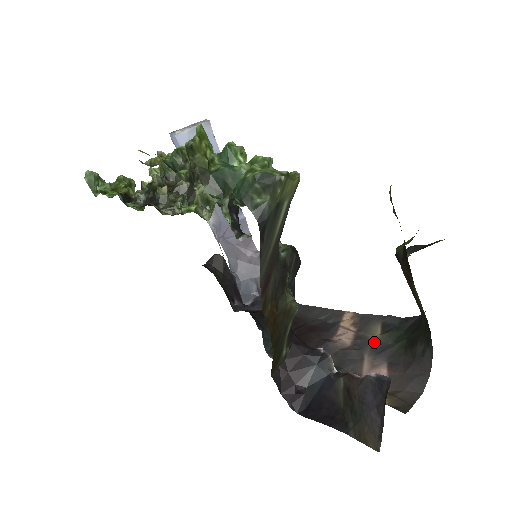
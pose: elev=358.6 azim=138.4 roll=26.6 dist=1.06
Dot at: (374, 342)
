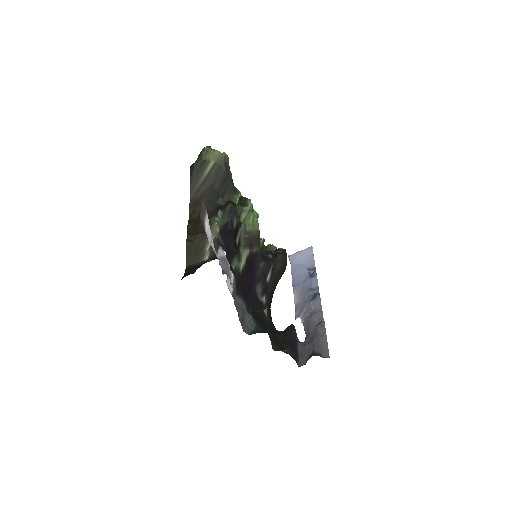
Dot at: occluded
